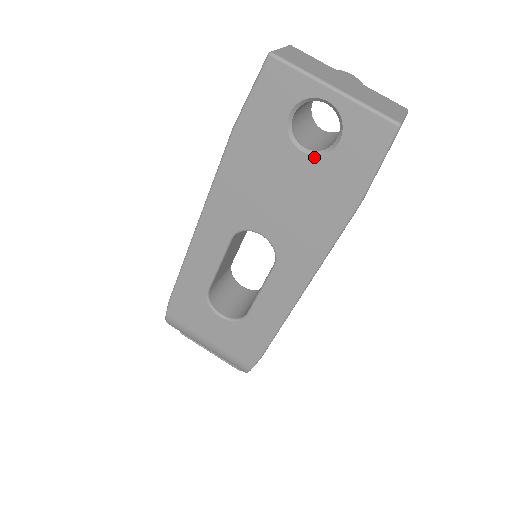
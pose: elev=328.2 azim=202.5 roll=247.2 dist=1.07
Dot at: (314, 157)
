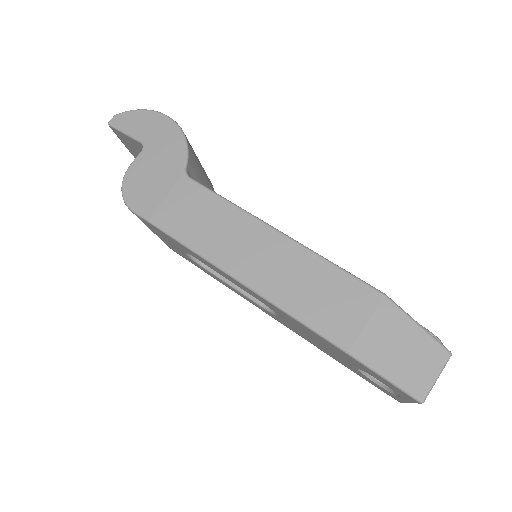
Dot at: (358, 370)
